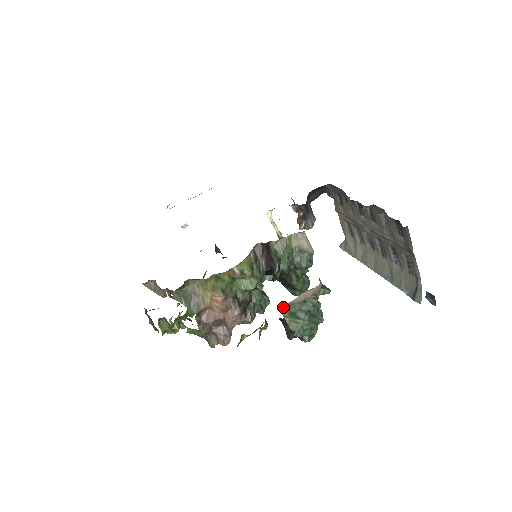
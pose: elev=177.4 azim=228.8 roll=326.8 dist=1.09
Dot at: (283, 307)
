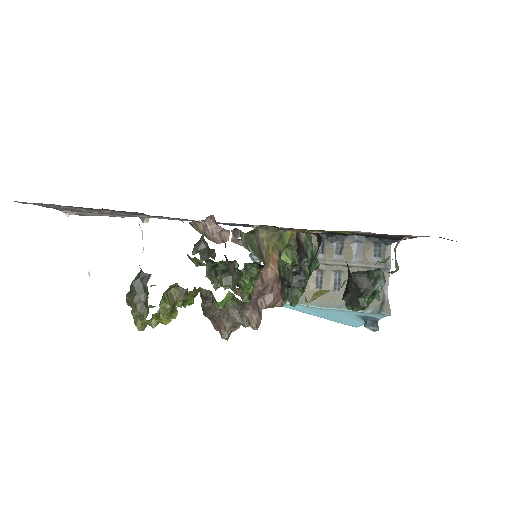
Dot at: (397, 243)
